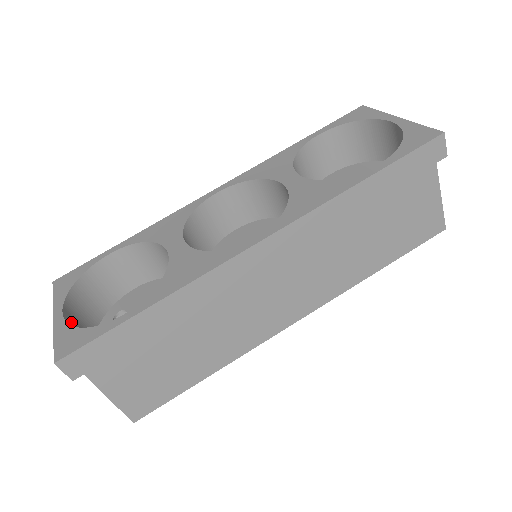
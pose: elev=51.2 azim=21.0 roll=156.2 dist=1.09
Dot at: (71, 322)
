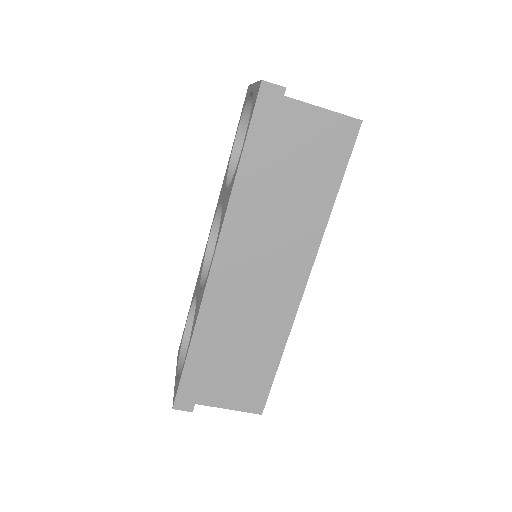
Dot at: occluded
